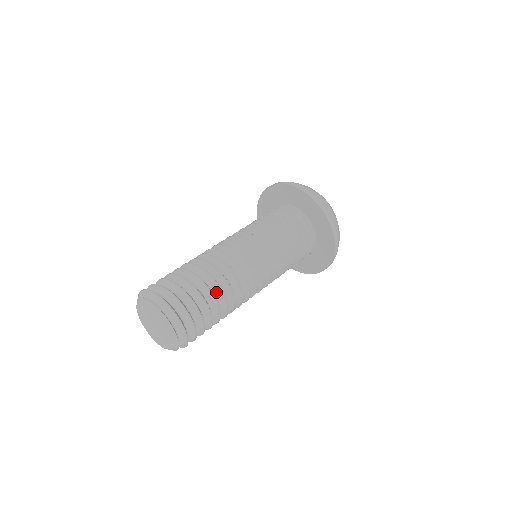
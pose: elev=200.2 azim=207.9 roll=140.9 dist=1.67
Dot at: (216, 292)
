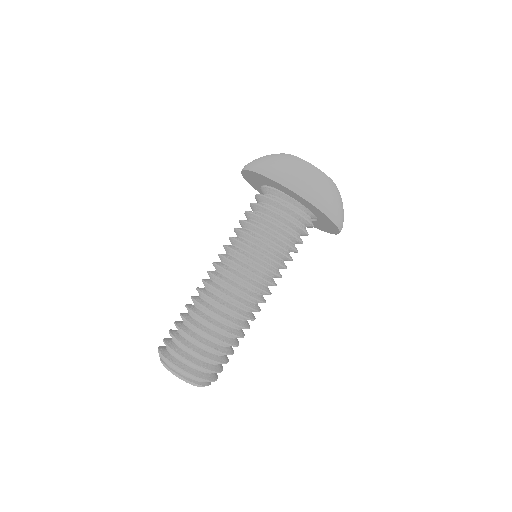
Dot at: (226, 334)
